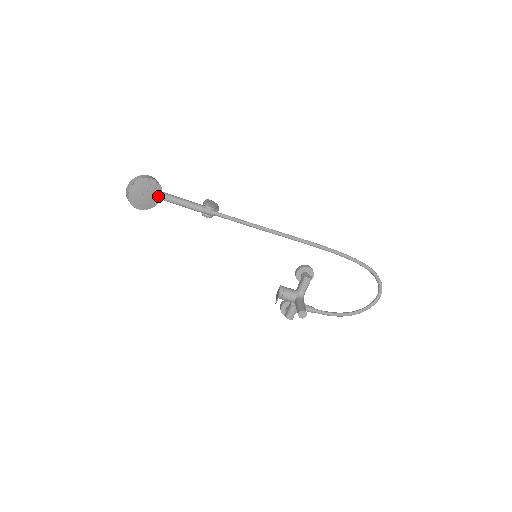
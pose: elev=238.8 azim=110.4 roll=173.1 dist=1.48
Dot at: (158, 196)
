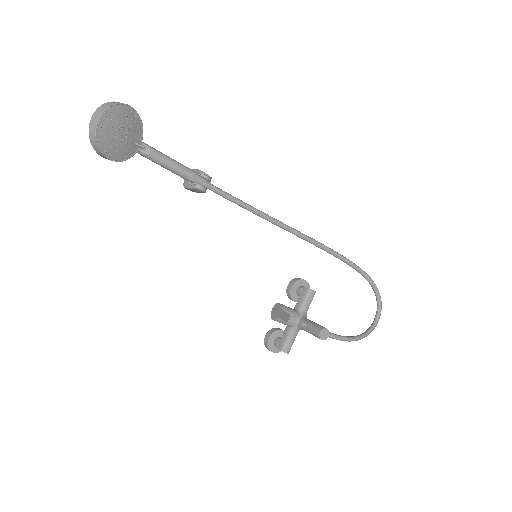
Dot at: (136, 143)
